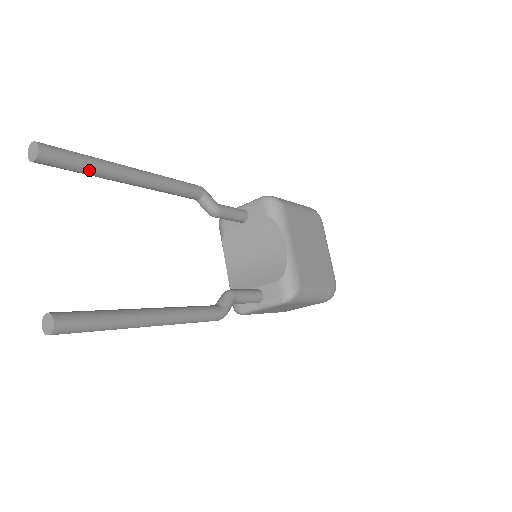
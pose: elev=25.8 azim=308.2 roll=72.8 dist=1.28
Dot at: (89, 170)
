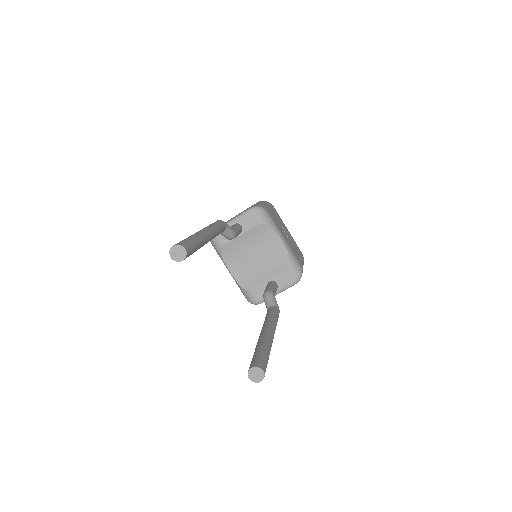
Dot at: (198, 248)
